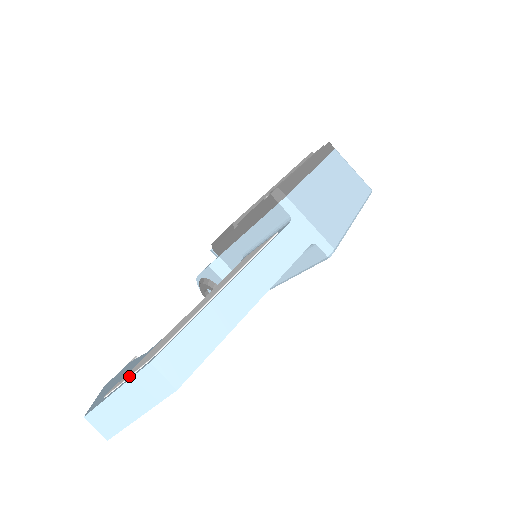
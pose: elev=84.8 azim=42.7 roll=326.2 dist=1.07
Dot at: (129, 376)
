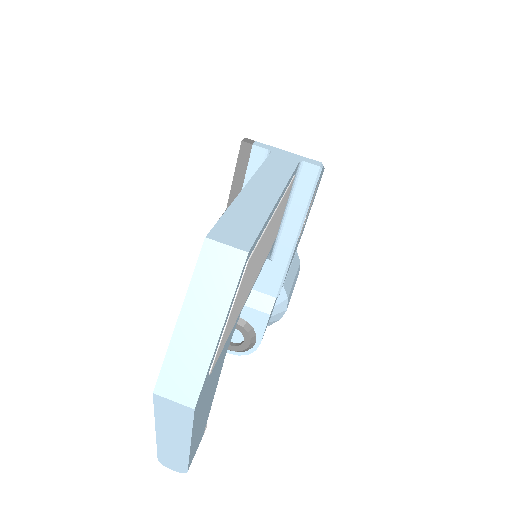
Dot at: (188, 294)
